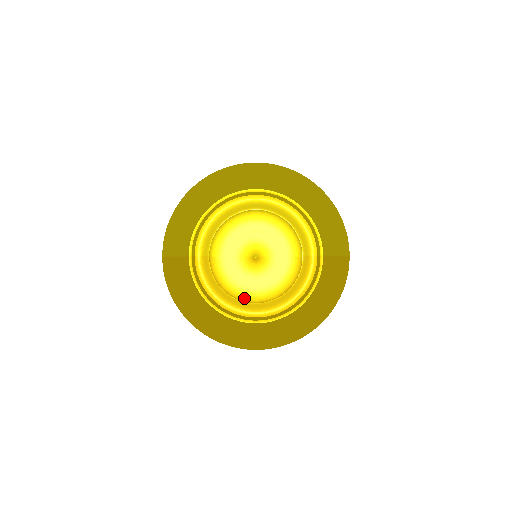
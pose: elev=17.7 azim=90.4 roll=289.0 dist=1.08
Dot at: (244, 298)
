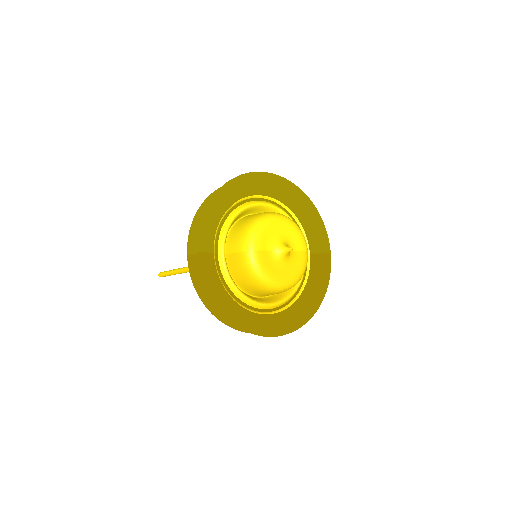
Dot at: (274, 288)
